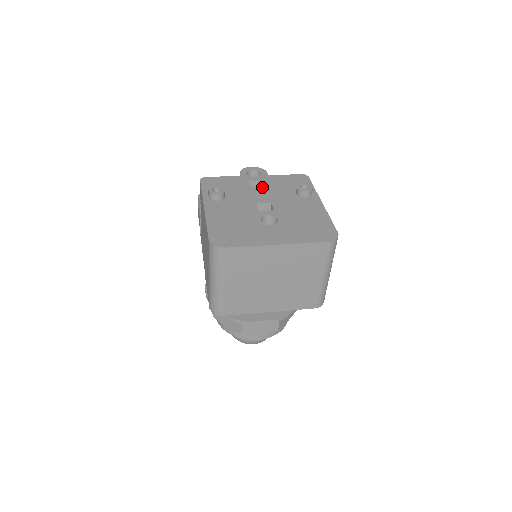
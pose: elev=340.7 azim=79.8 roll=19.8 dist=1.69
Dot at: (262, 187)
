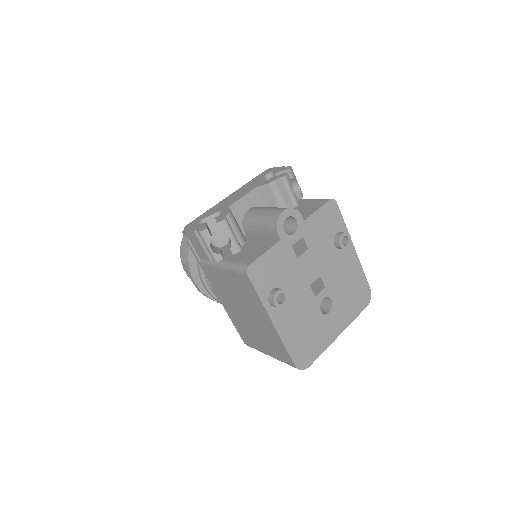
Dot at: (306, 252)
